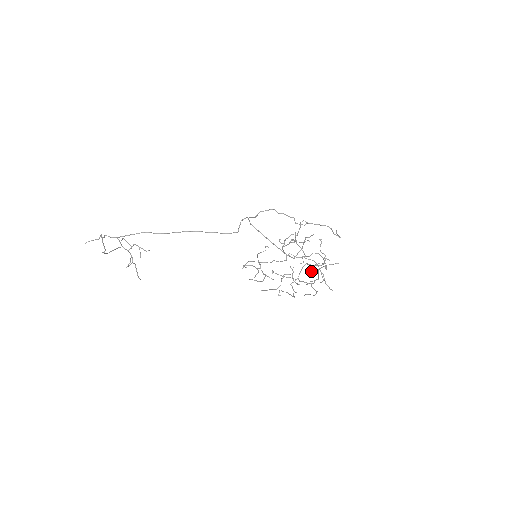
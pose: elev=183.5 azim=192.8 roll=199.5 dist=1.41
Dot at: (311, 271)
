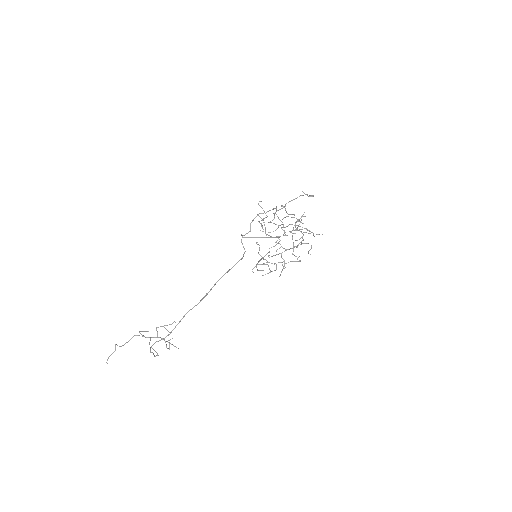
Dot at: (295, 233)
